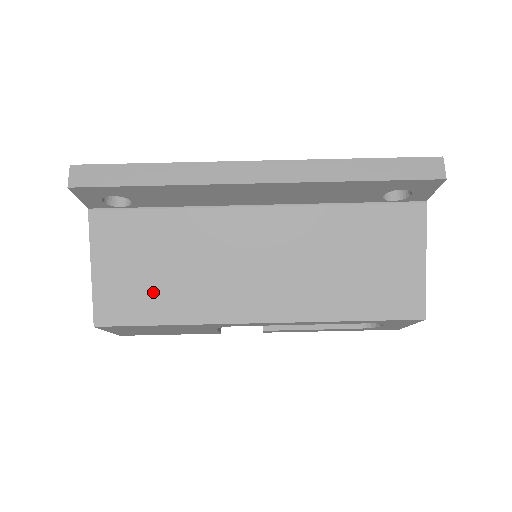
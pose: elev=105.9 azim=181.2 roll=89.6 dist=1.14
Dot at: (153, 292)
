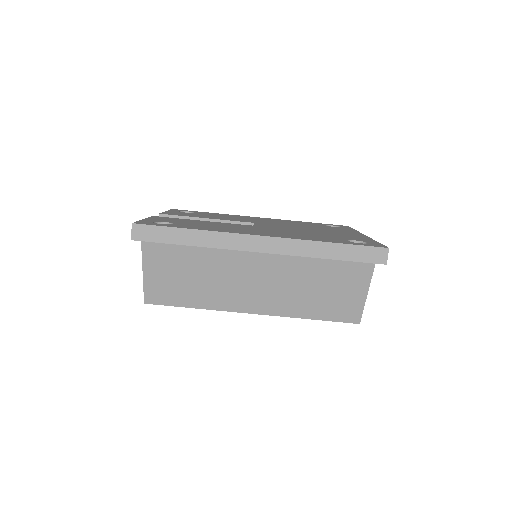
Dot at: (184, 289)
